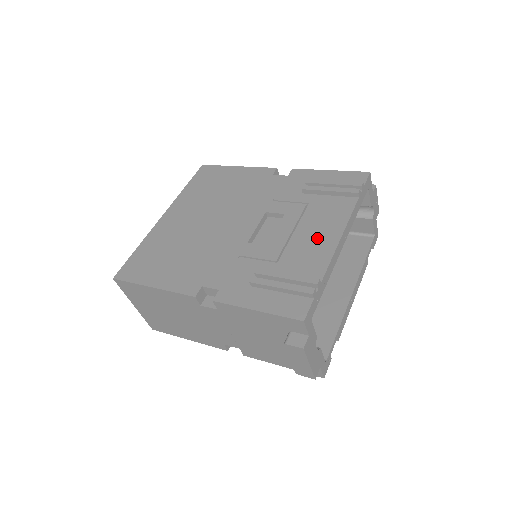
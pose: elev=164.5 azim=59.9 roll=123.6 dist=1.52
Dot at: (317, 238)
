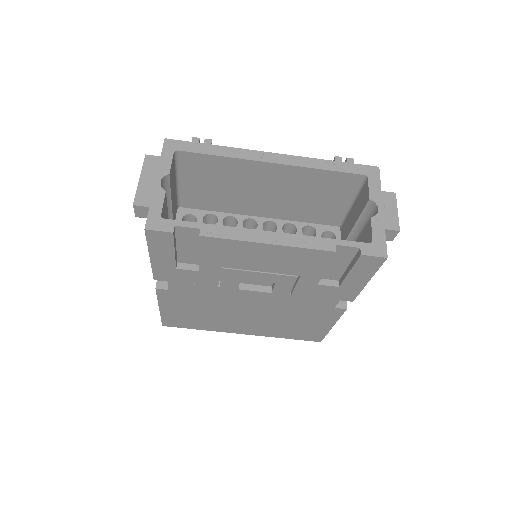
Dot at: occluded
